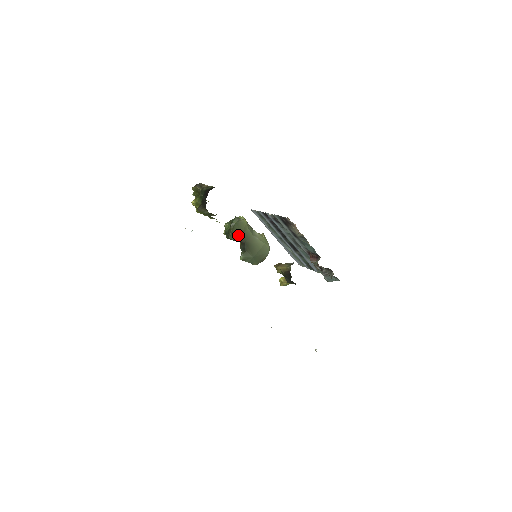
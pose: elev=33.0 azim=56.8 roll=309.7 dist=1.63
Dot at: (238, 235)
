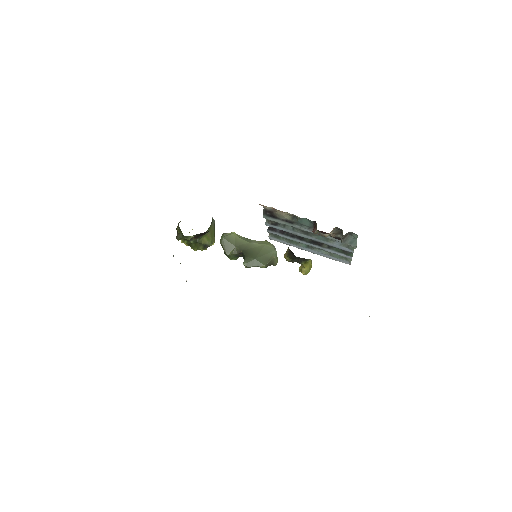
Dot at: (232, 248)
